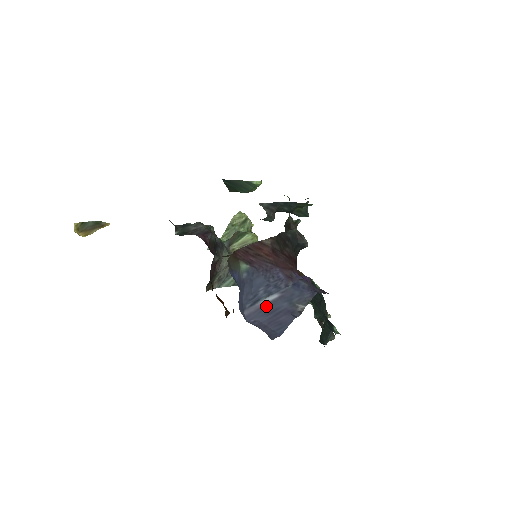
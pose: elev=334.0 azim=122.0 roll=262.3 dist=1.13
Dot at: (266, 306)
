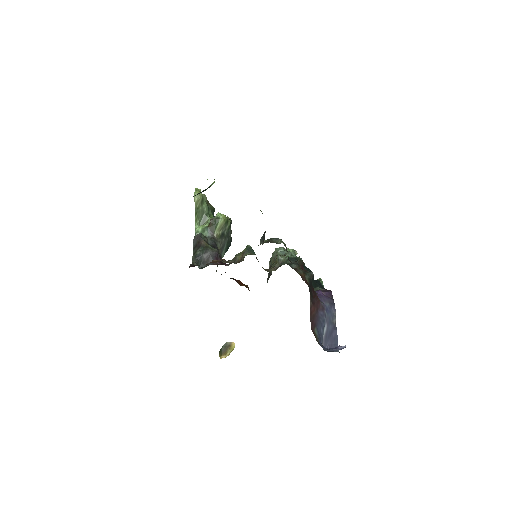
Dot at: (326, 335)
